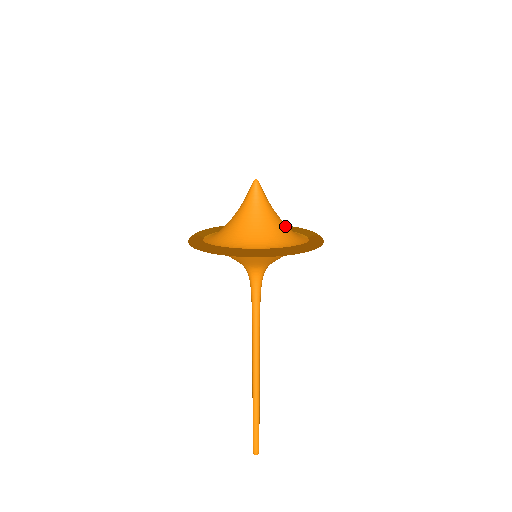
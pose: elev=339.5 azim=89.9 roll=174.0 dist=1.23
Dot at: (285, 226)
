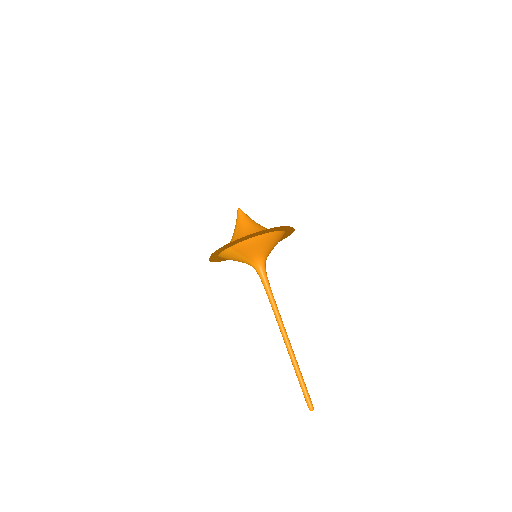
Dot at: occluded
